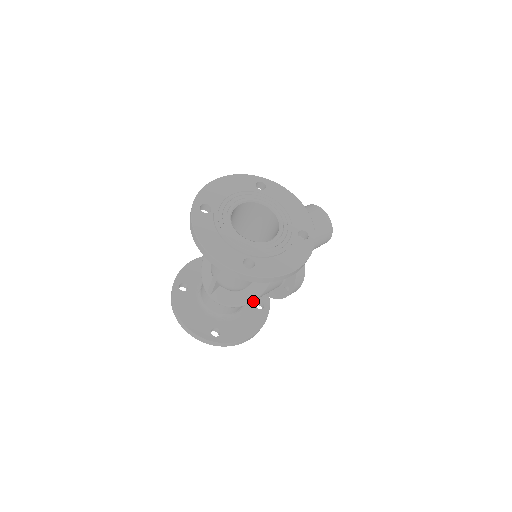
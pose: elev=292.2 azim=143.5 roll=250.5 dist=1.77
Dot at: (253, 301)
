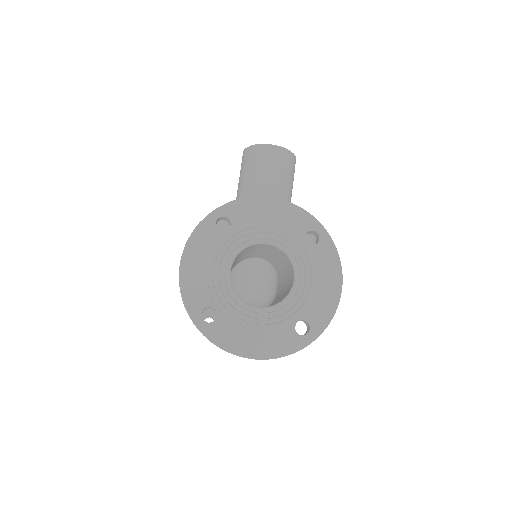
Dot at: occluded
